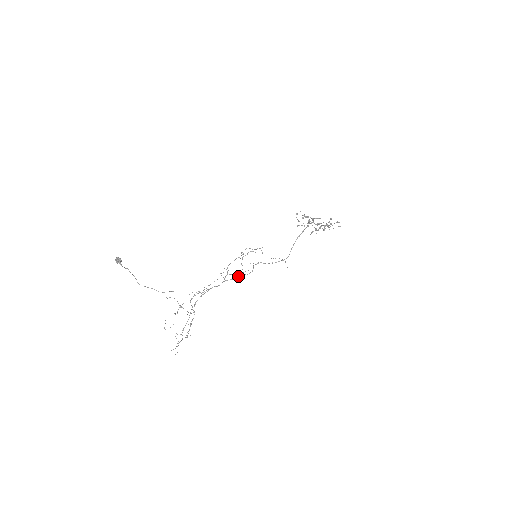
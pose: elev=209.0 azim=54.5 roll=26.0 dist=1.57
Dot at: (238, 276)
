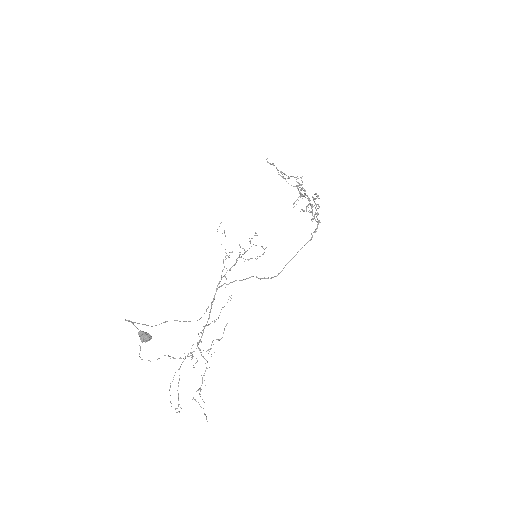
Dot at: (232, 282)
